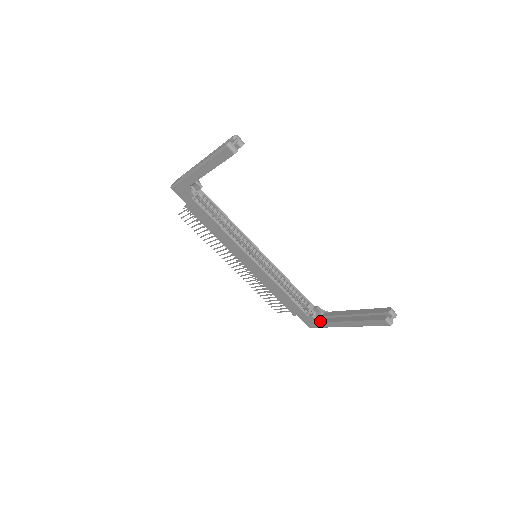
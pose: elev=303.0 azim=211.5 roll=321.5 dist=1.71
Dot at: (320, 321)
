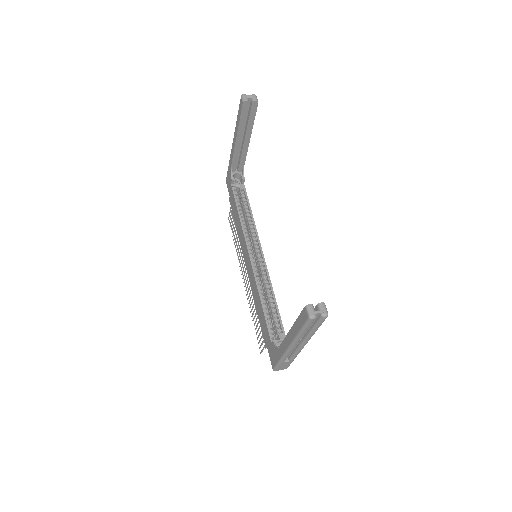
Dot at: (277, 347)
